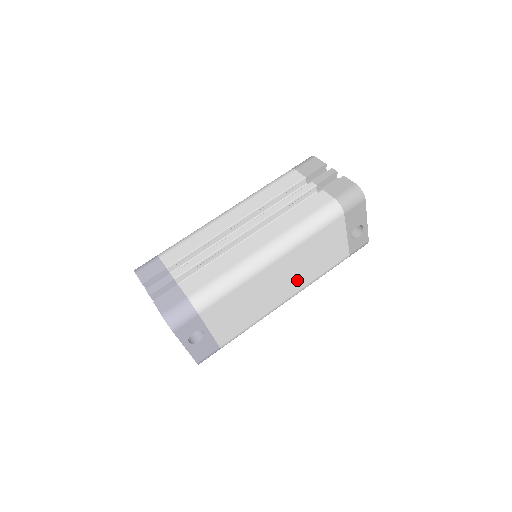
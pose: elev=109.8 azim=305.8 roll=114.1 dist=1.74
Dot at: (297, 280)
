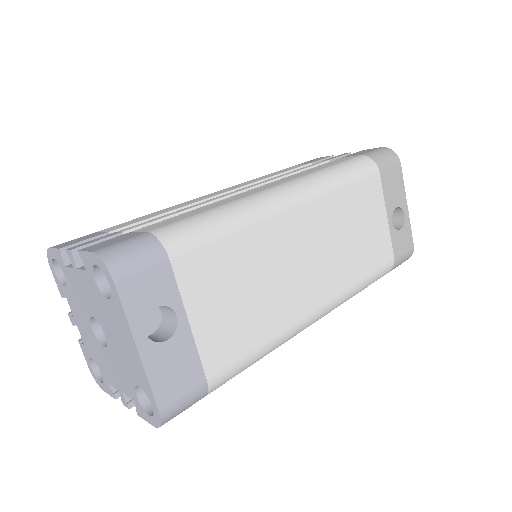
Dot at: (330, 271)
